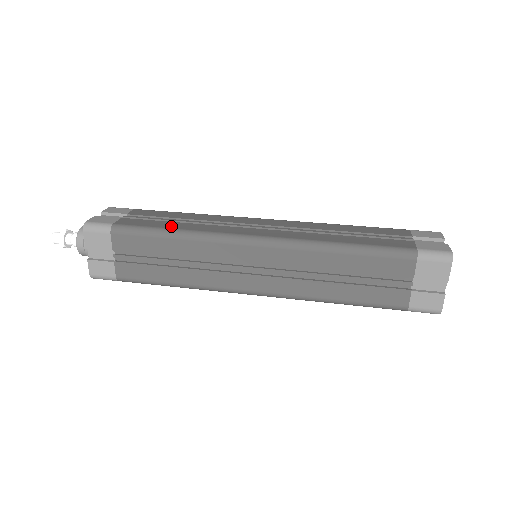
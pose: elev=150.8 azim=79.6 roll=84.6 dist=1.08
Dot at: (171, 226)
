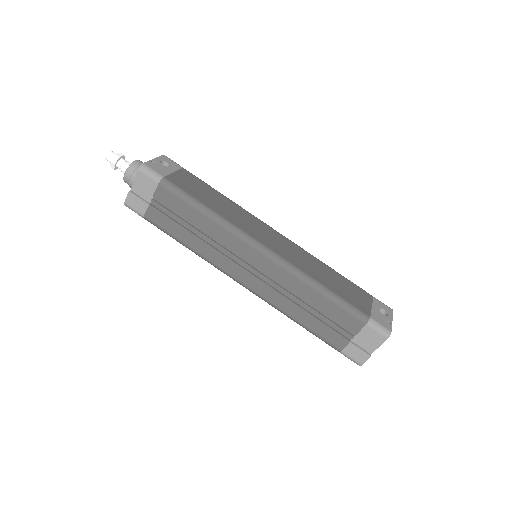
Dot at: (185, 239)
